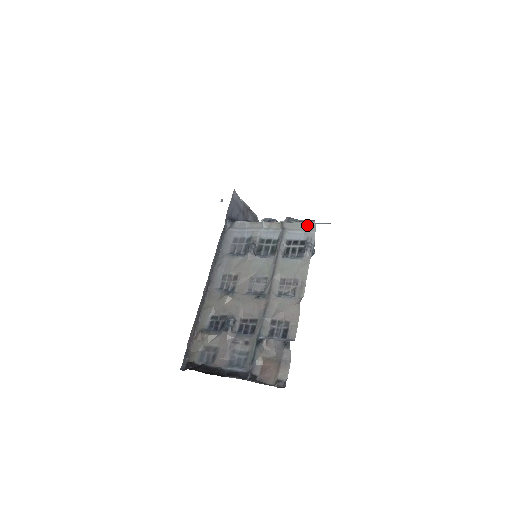
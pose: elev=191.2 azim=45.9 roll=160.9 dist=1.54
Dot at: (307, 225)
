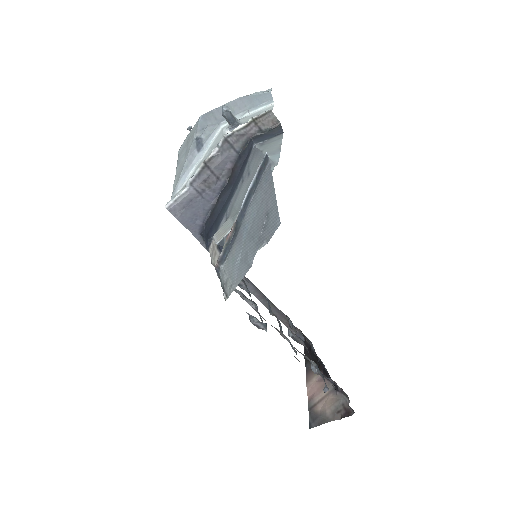
Dot at: occluded
